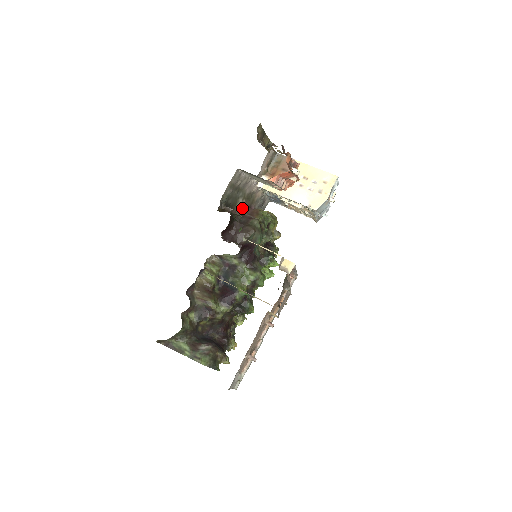
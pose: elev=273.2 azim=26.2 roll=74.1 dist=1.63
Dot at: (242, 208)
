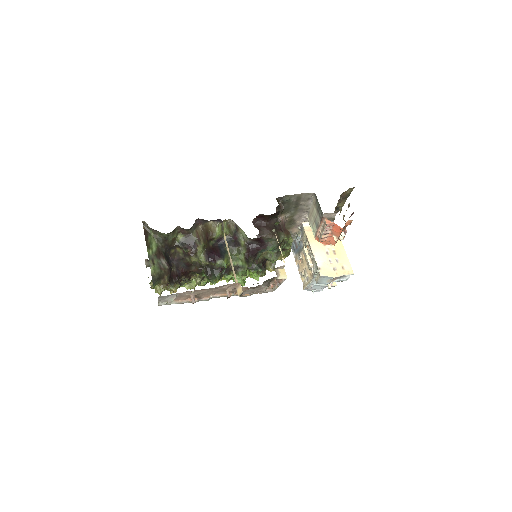
Dot at: (283, 220)
